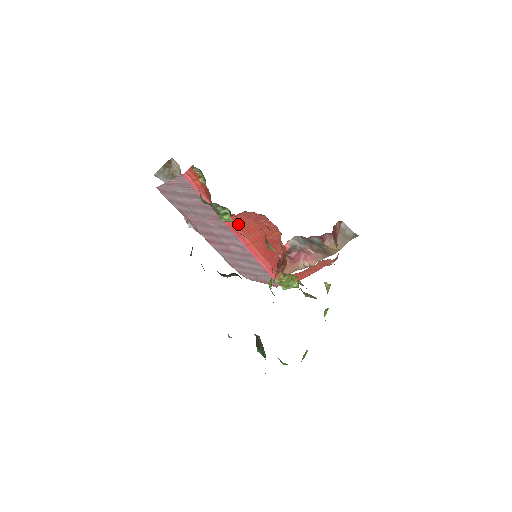
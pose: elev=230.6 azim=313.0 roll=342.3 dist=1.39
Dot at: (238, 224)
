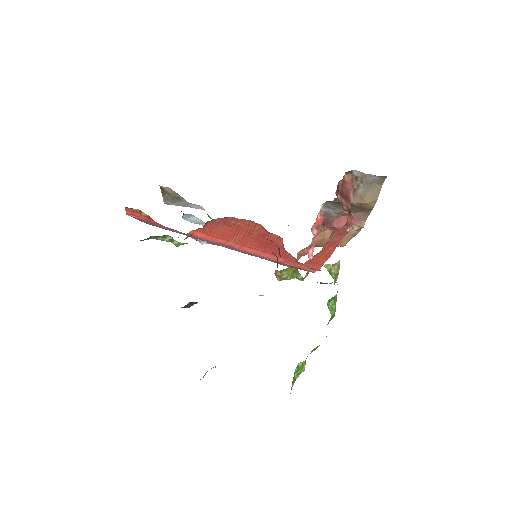
Dot at: (213, 235)
